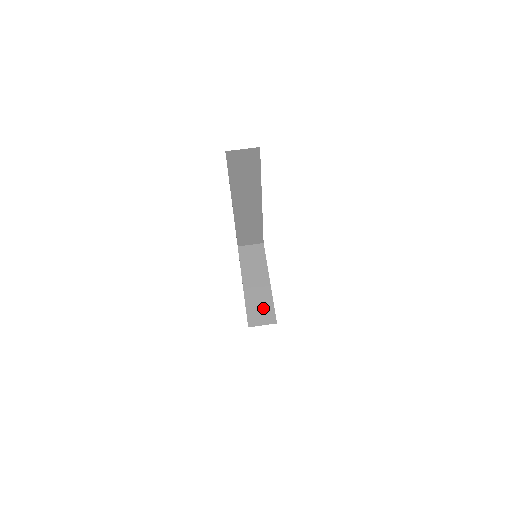
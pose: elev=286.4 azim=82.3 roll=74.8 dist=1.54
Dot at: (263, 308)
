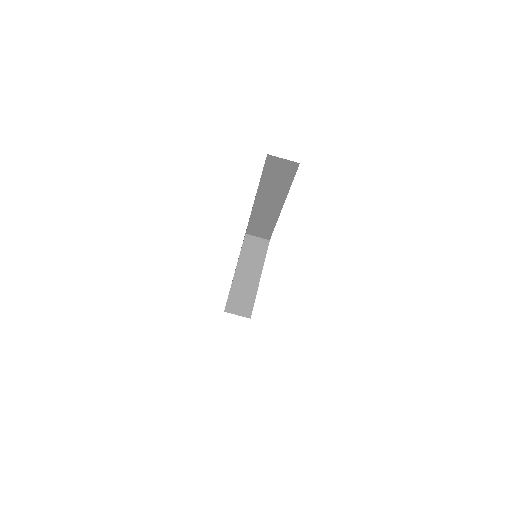
Dot at: (244, 300)
